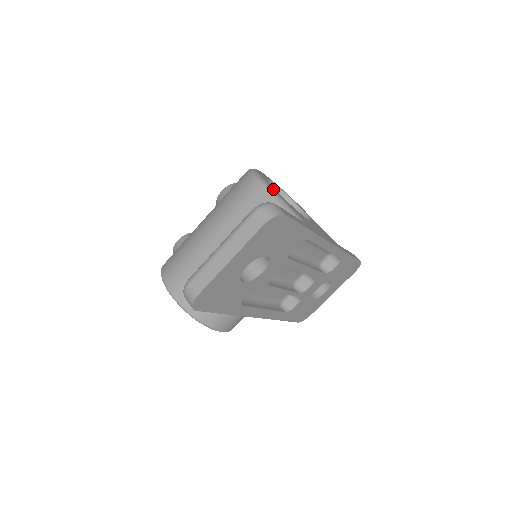
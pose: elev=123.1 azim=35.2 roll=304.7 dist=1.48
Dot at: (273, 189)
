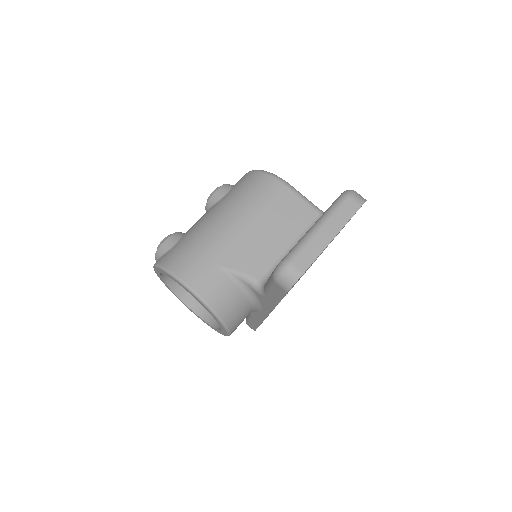
Dot at: (294, 188)
